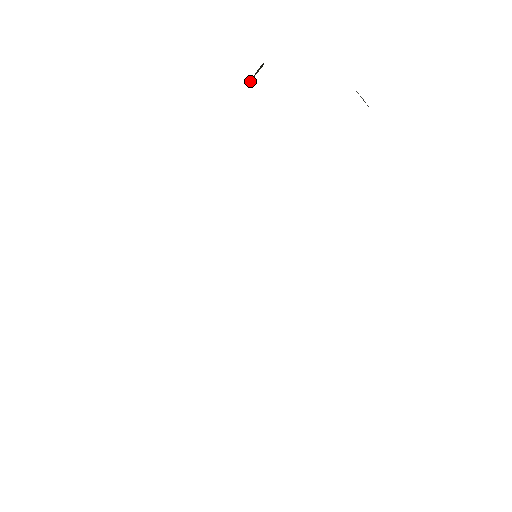
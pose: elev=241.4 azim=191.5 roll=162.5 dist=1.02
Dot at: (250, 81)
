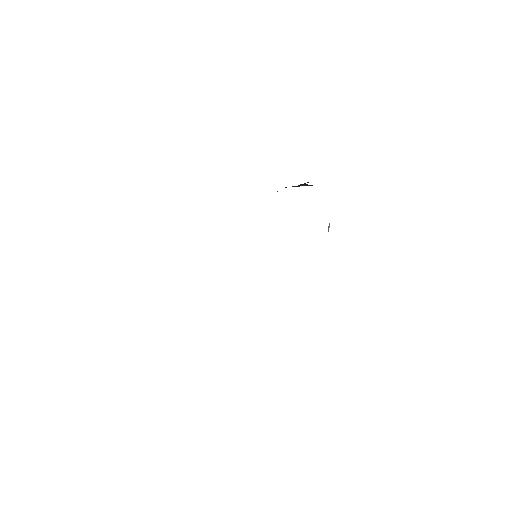
Dot at: occluded
